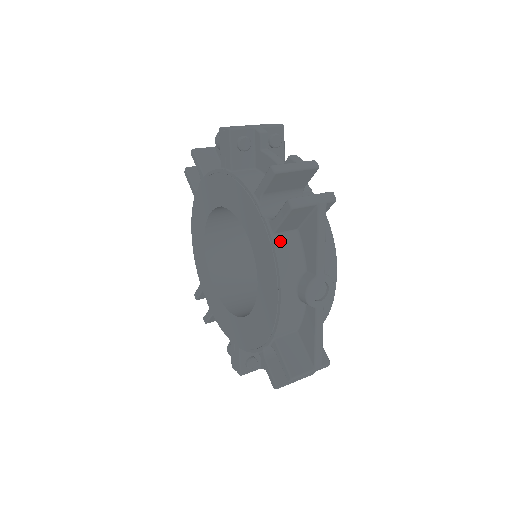
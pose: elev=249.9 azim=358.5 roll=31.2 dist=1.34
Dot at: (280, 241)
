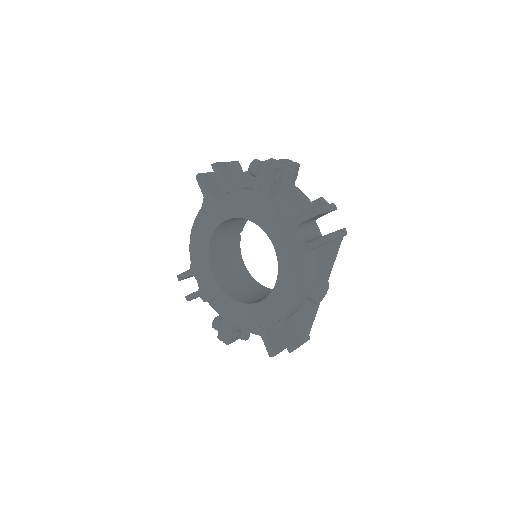
Dot at: (306, 258)
